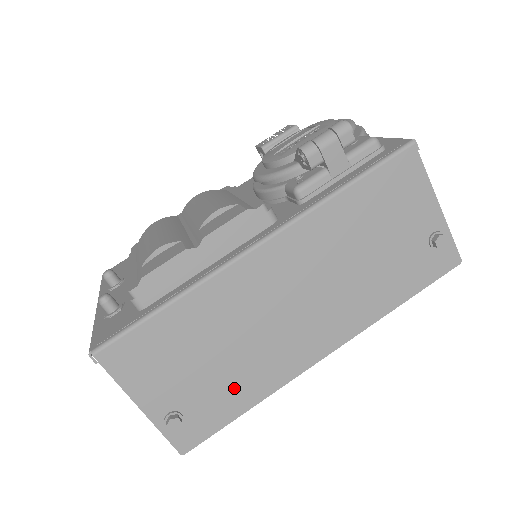
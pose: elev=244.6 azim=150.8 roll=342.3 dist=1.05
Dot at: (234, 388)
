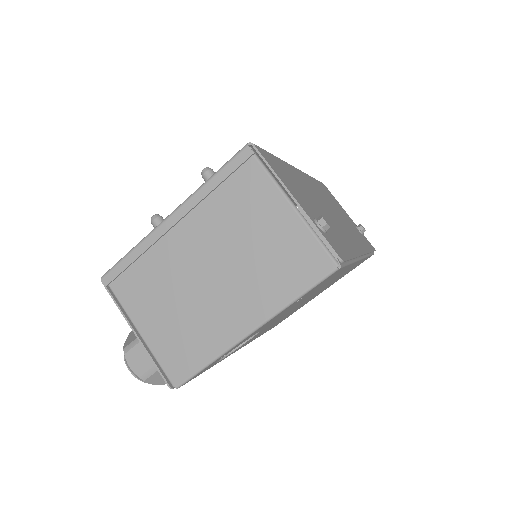
Dot at: (337, 235)
